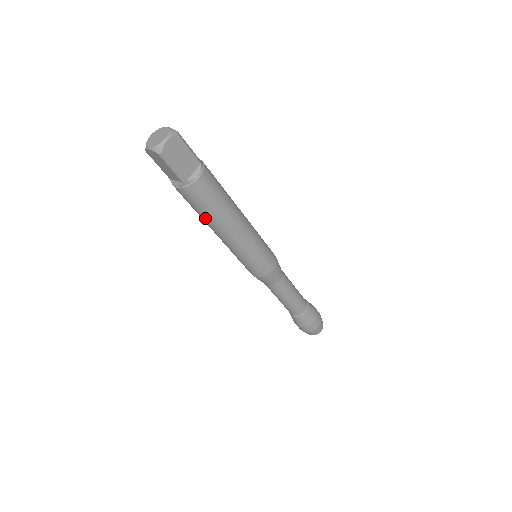
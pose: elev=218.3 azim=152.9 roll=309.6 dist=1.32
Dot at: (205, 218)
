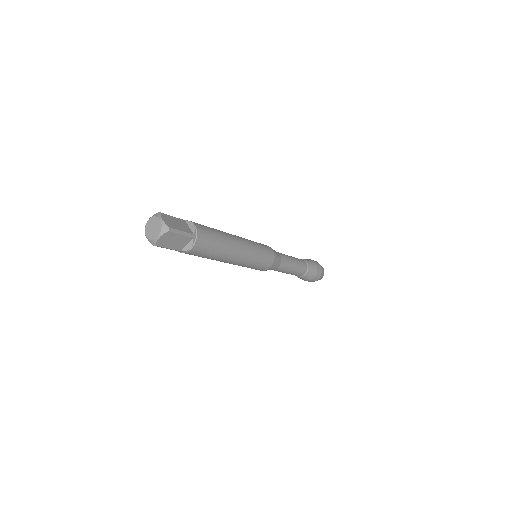
Dot at: occluded
